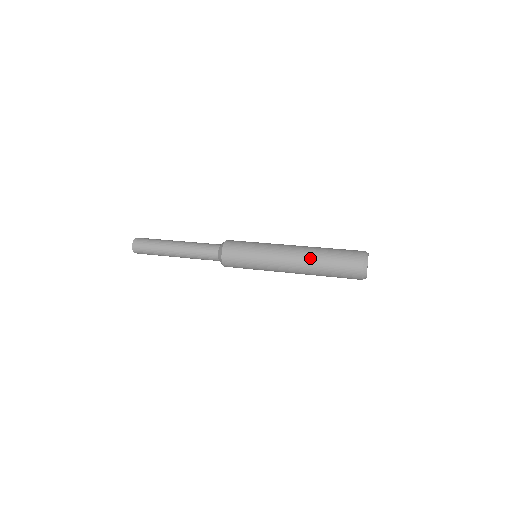
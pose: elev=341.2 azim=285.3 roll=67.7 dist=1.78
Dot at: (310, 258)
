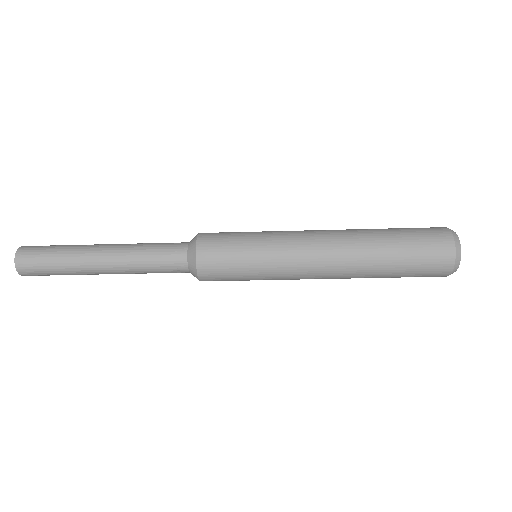
Dot at: (360, 240)
